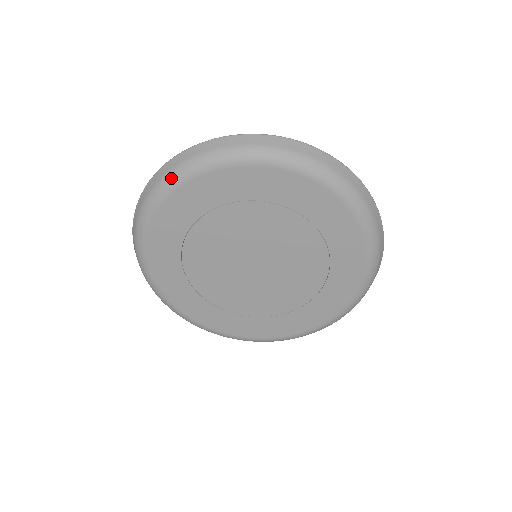
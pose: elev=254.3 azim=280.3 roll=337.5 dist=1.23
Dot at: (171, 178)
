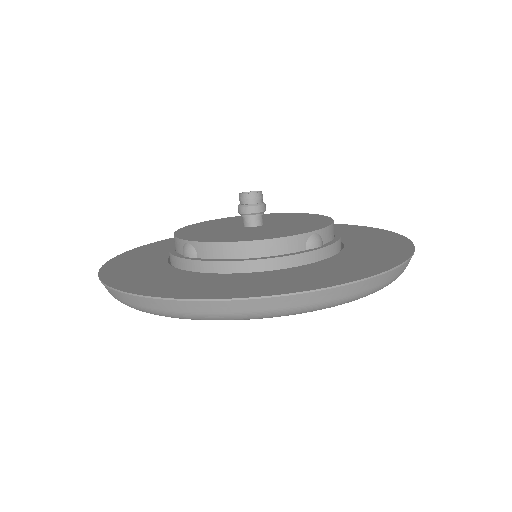
Dot at: occluded
